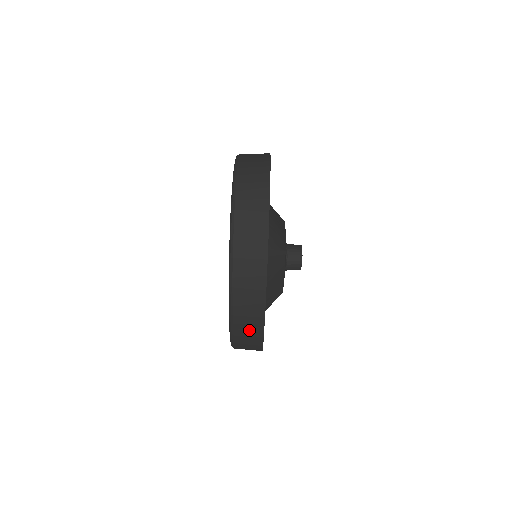
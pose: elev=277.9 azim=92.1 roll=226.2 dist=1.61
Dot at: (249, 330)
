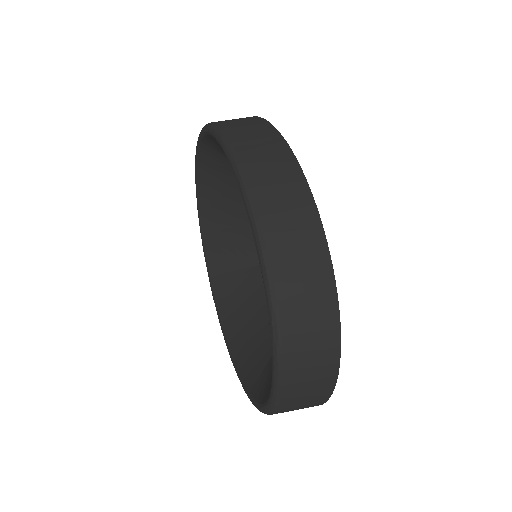
Dot at: (263, 147)
